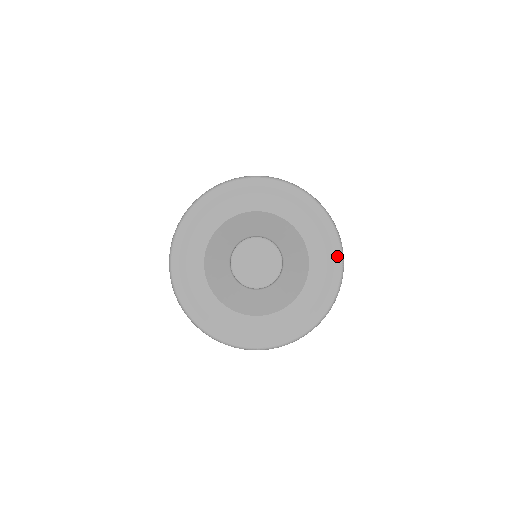
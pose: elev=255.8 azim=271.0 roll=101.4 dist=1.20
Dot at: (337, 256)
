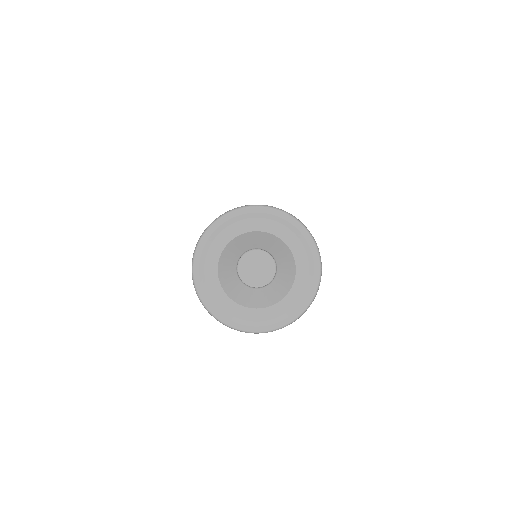
Dot at: (317, 266)
